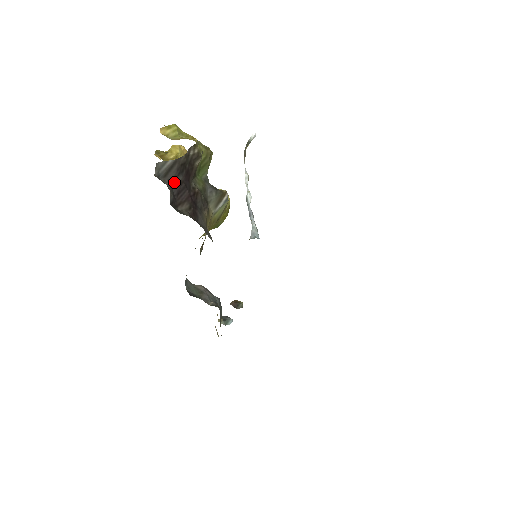
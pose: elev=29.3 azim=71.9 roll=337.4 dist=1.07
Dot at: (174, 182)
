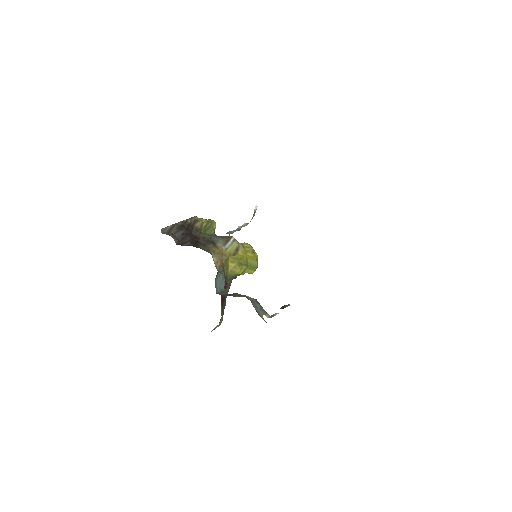
Dot at: (177, 234)
